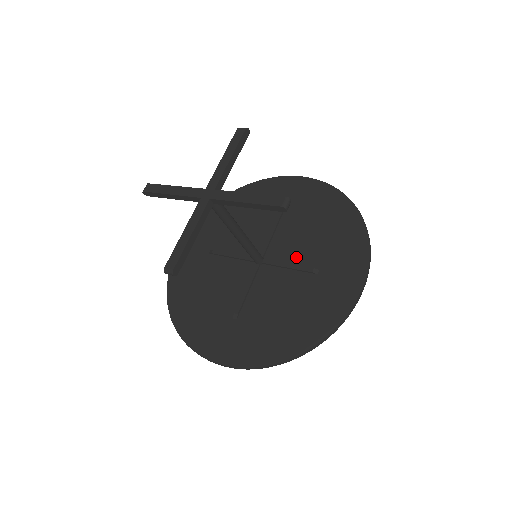
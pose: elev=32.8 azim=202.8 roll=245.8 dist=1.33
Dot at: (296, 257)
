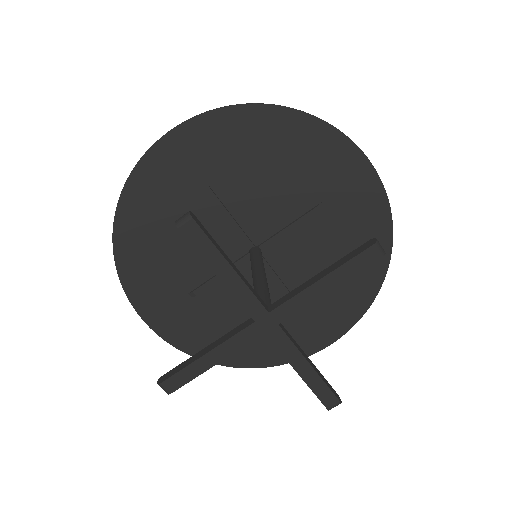
Dot at: (286, 213)
